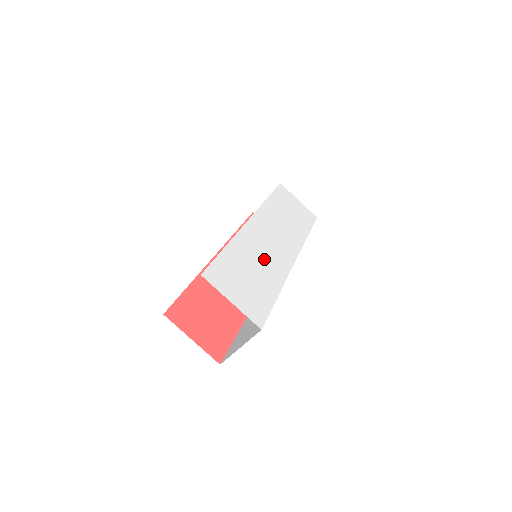
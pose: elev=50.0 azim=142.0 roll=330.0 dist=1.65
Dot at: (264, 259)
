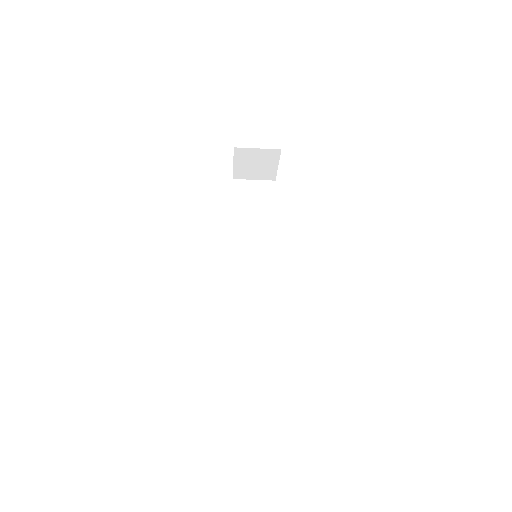
Dot at: occluded
